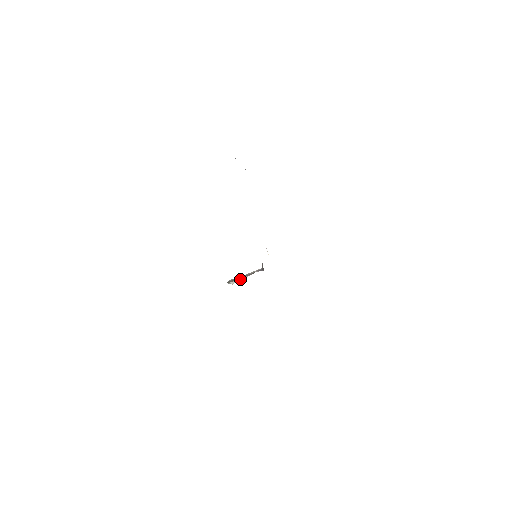
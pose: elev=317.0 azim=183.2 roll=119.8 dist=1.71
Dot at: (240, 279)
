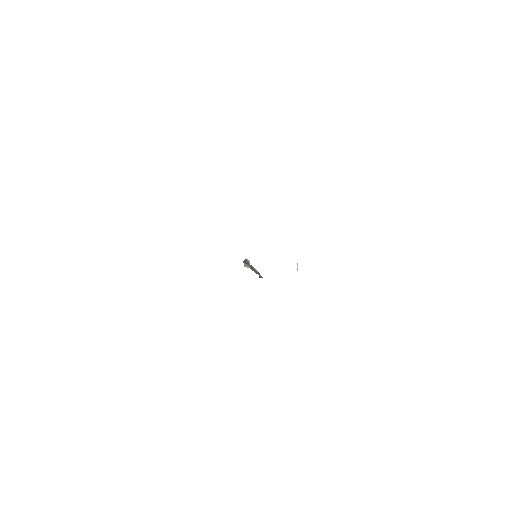
Dot at: (250, 268)
